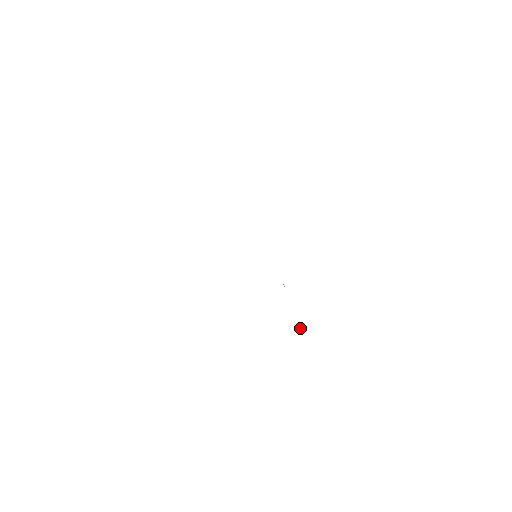
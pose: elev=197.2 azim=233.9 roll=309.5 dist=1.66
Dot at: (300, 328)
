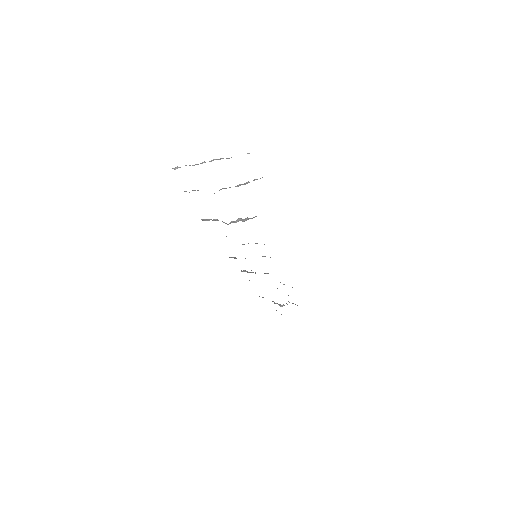
Dot at: (281, 305)
